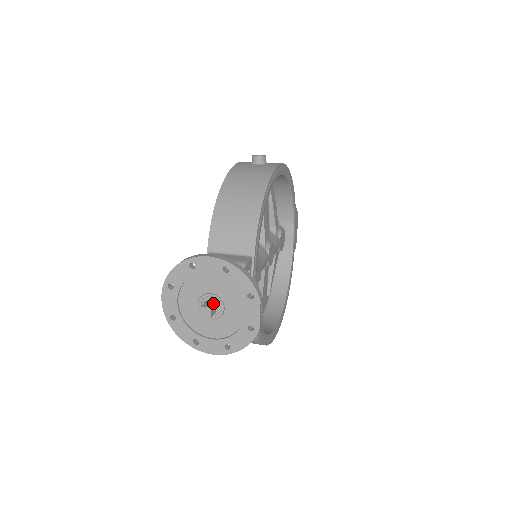
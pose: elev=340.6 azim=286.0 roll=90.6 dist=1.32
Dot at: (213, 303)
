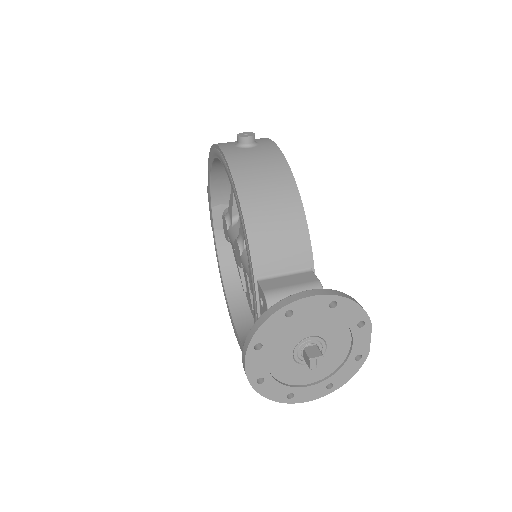
Dot at: (317, 347)
